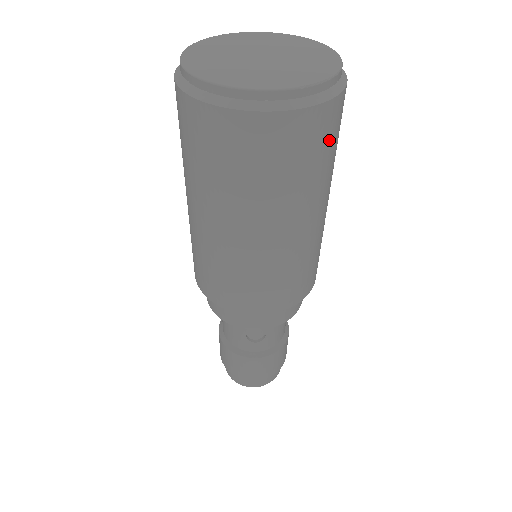
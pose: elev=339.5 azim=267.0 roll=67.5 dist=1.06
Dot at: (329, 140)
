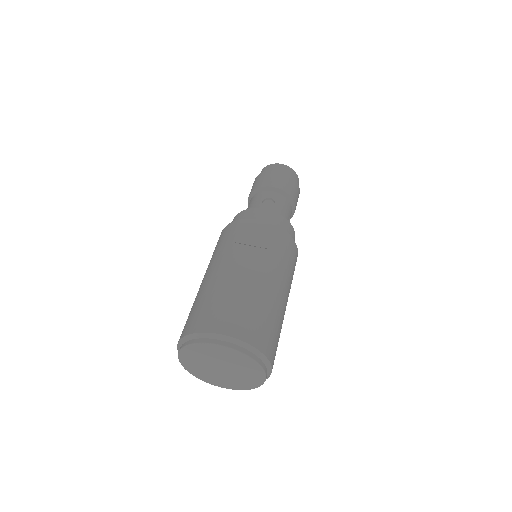
Dot at: occluded
